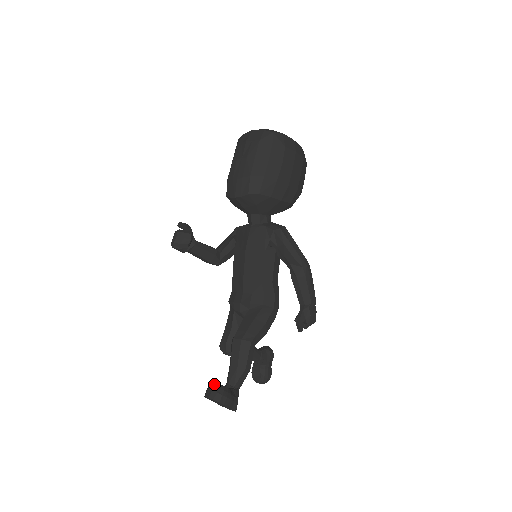
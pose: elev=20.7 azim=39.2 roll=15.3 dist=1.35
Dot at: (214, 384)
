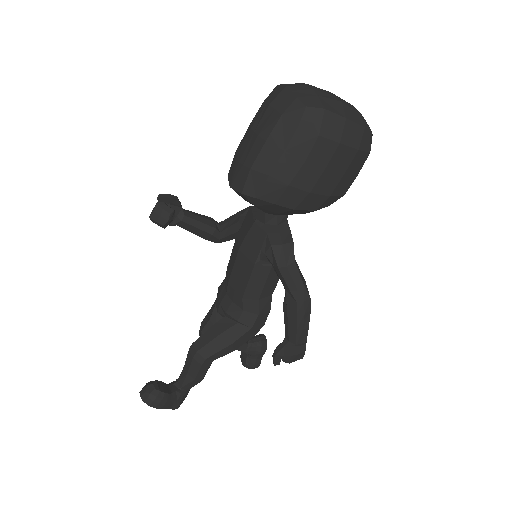
Dot at: (152, 385)
